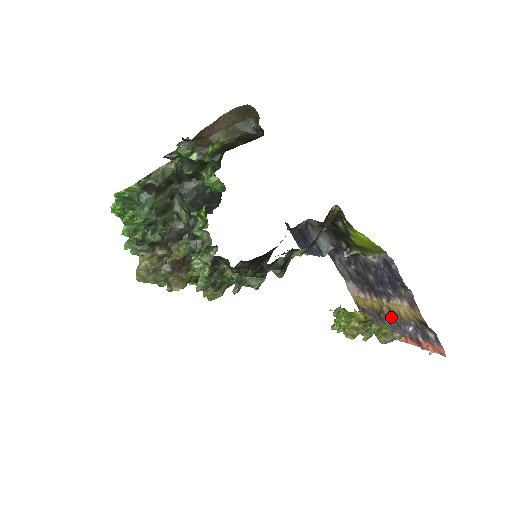
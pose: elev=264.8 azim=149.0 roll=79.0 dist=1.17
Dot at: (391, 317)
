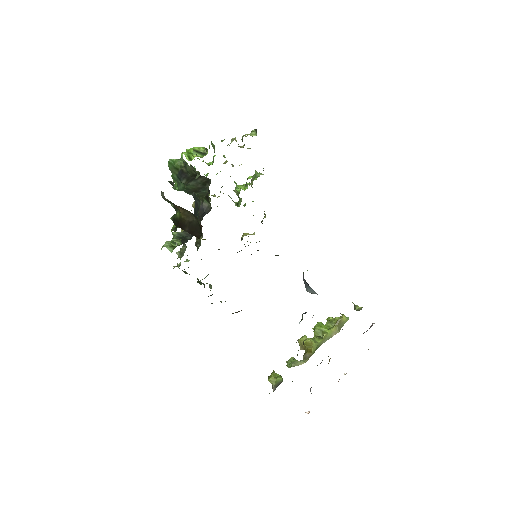
Dot at: occluded
